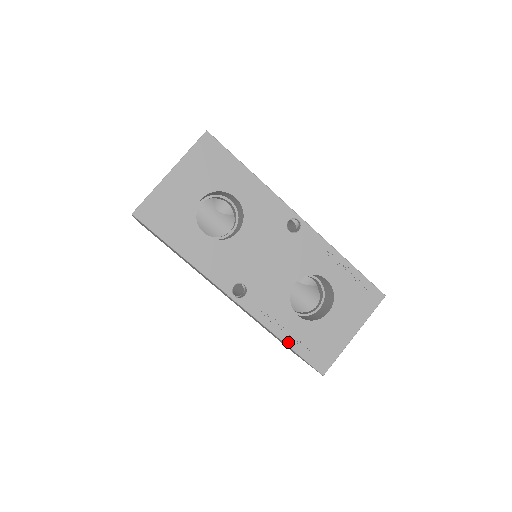
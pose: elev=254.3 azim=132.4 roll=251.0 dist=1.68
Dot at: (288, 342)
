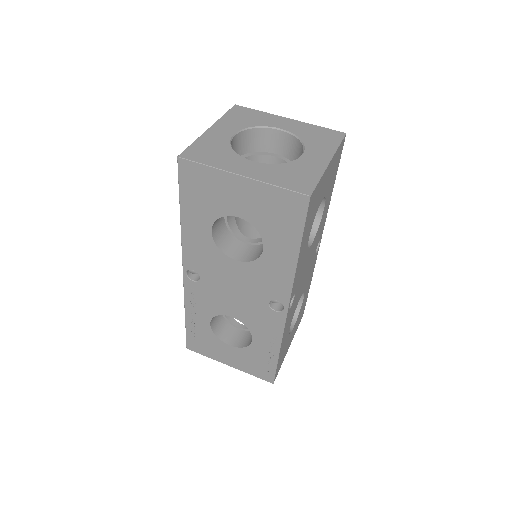
Dot at: (188, 320)
